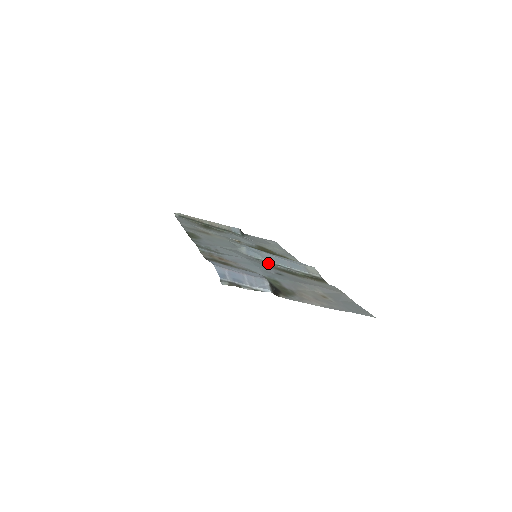
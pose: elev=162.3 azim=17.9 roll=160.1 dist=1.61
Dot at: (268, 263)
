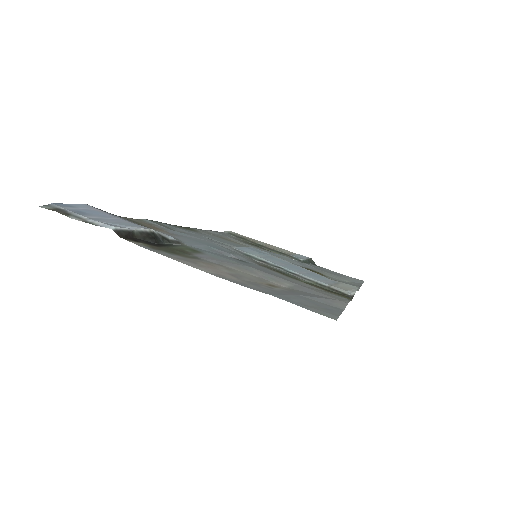
Dot at: (261, 261)
